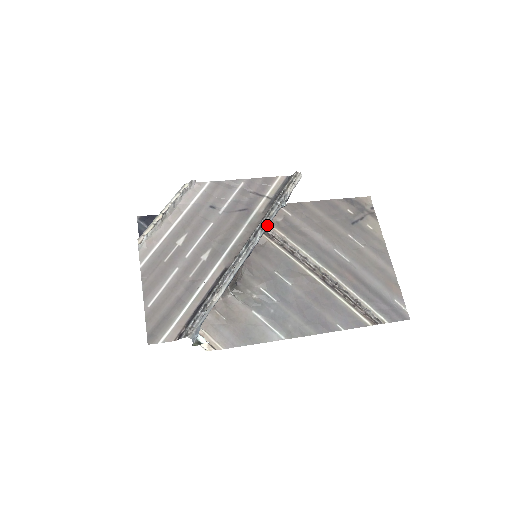
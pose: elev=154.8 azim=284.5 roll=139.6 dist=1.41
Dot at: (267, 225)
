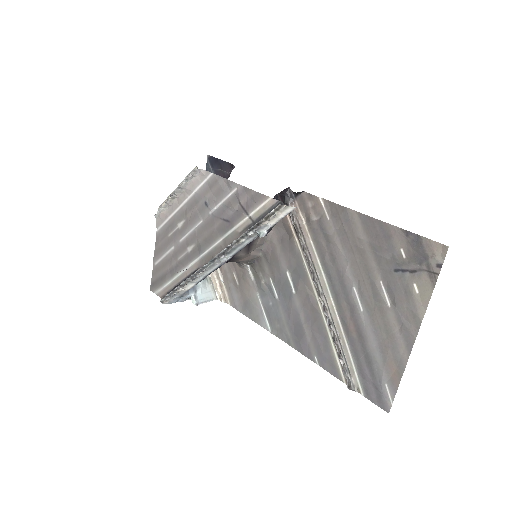
Dot at: (239, 248)
